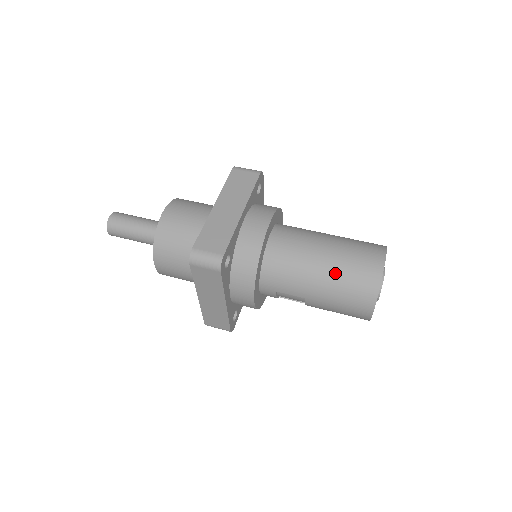
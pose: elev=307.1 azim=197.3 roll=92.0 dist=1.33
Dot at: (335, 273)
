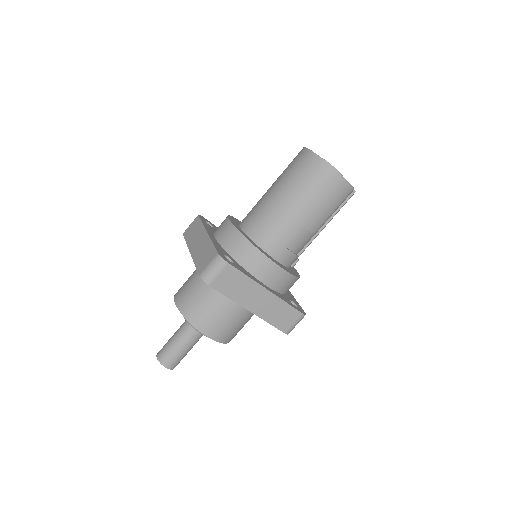
Dot at: (293, 188)
